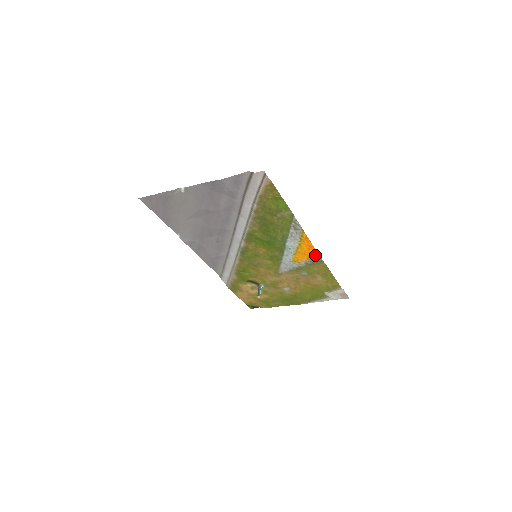
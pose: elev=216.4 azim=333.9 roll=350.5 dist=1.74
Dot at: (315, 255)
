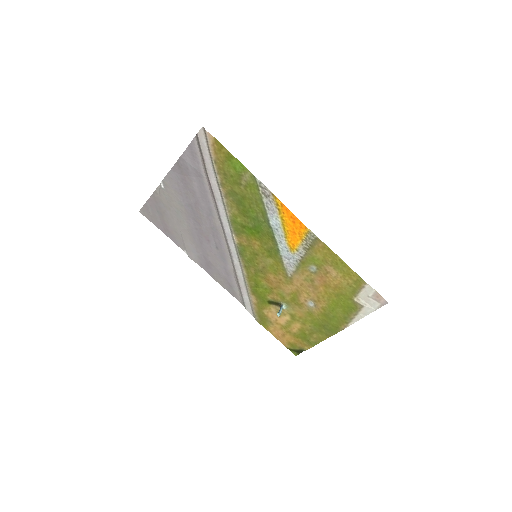
Dot at: (305, 231)
